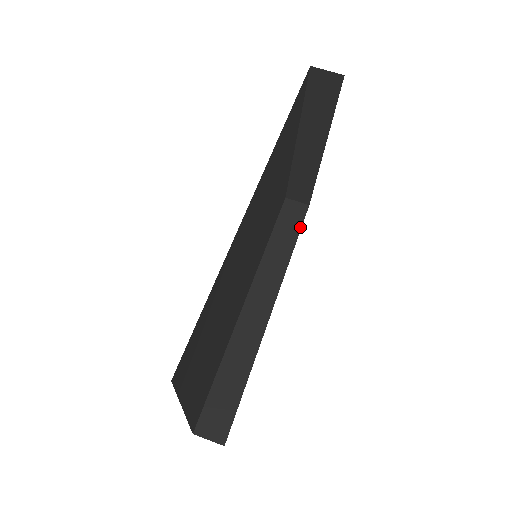
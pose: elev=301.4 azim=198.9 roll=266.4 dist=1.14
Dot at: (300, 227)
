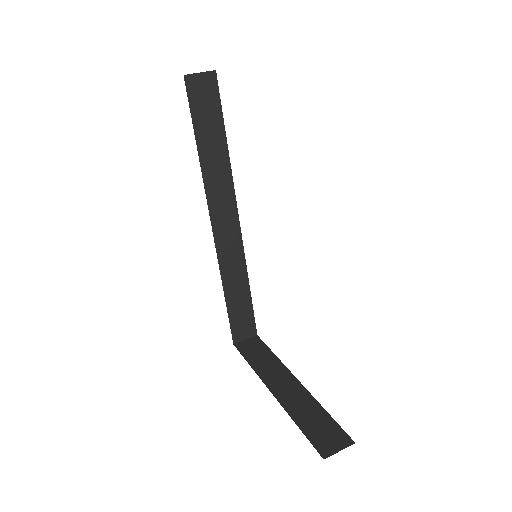
Dot at: (221, 111)
